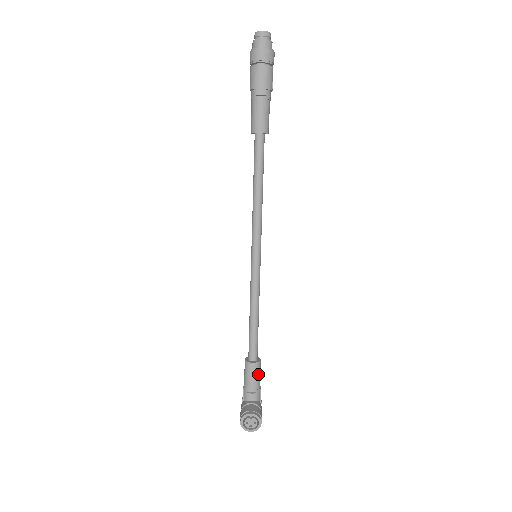
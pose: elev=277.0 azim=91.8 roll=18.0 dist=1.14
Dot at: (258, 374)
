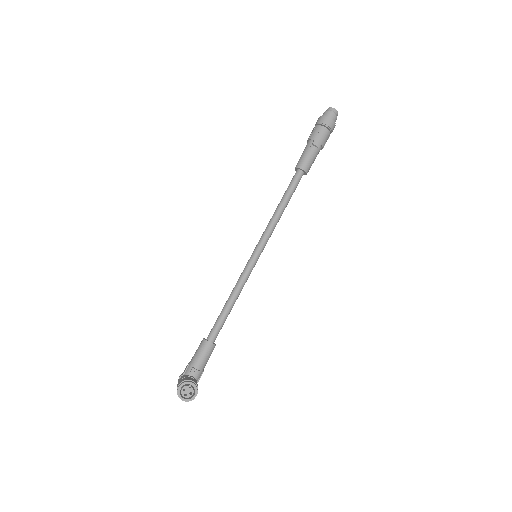
Dot at: (209, 355)
